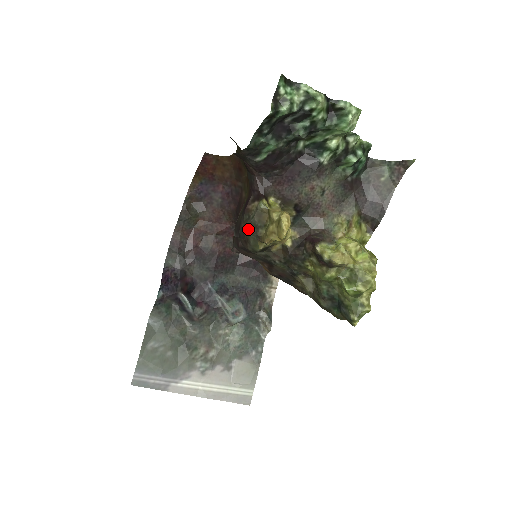
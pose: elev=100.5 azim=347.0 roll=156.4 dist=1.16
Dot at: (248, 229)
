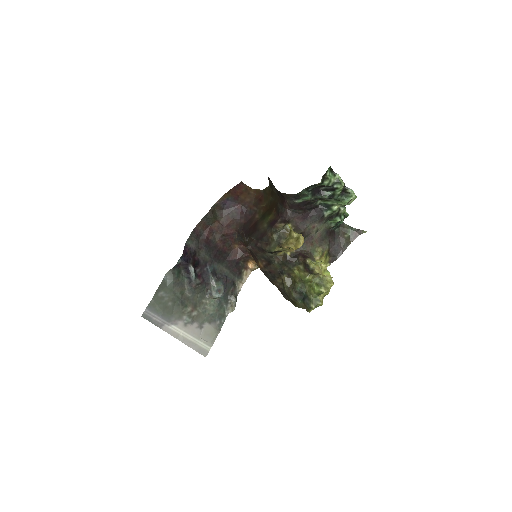
Dot at: (274, 237)
